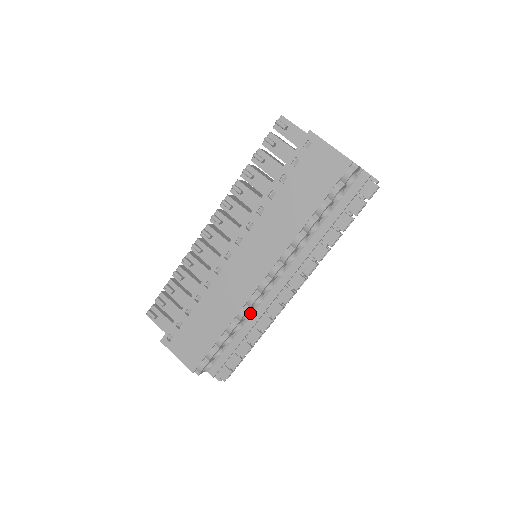
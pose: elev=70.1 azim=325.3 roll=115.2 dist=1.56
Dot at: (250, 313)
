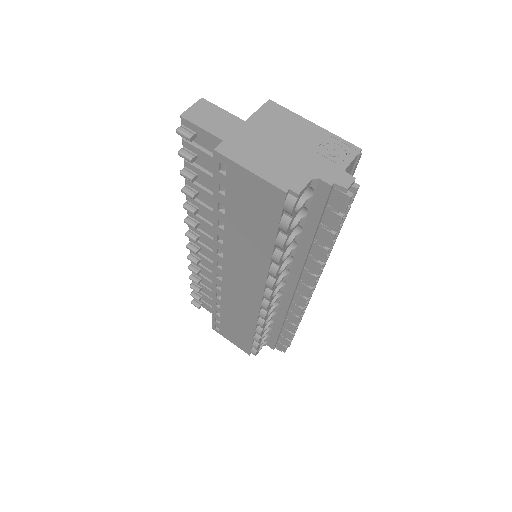
Dot at: (275, 311)
